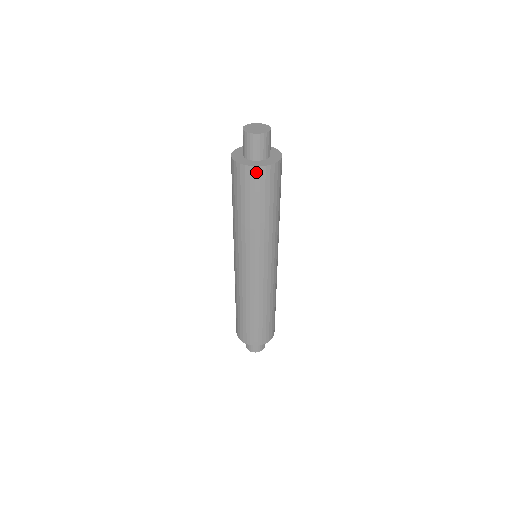
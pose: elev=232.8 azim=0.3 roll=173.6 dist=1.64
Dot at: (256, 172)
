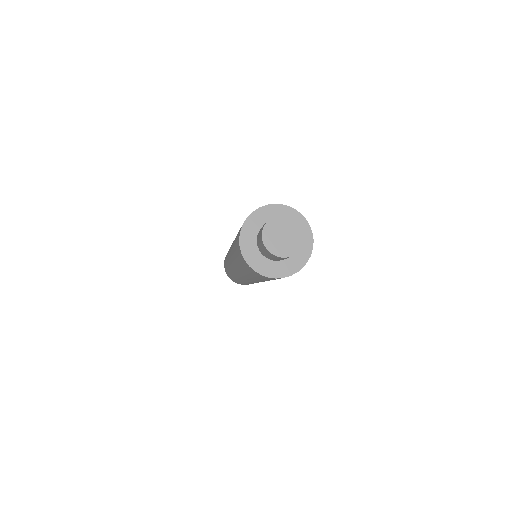
Dot at: (261, 275)
